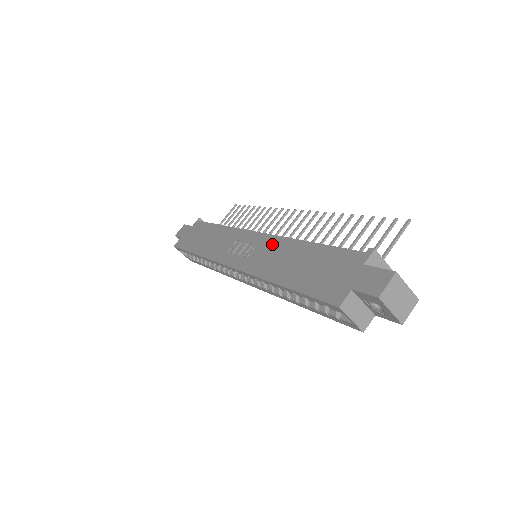
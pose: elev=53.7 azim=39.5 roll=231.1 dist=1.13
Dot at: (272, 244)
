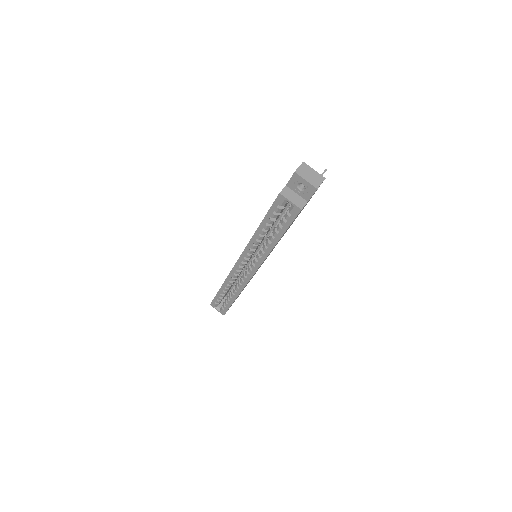
Dot at: occluded
